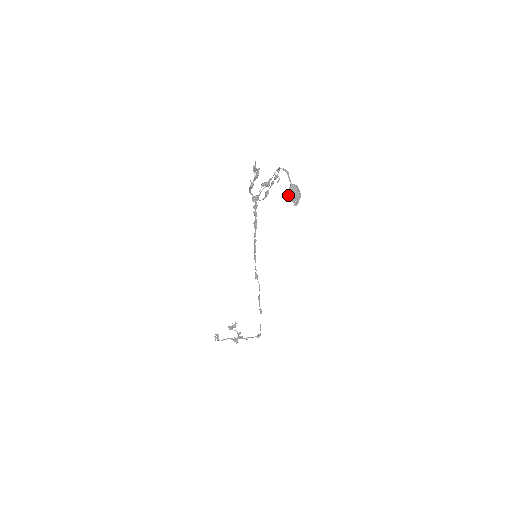
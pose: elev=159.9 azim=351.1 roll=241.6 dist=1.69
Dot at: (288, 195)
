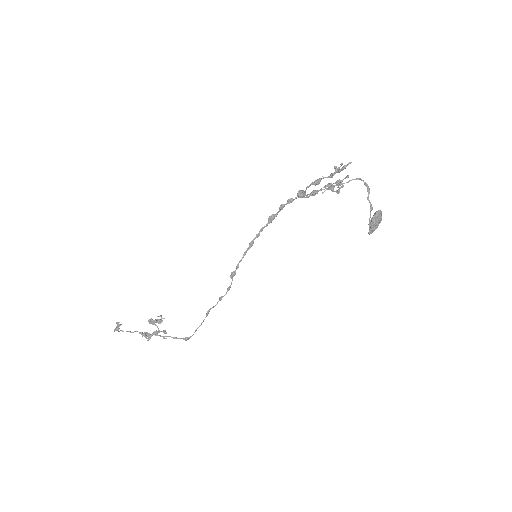
Dot at: (369, 219)
